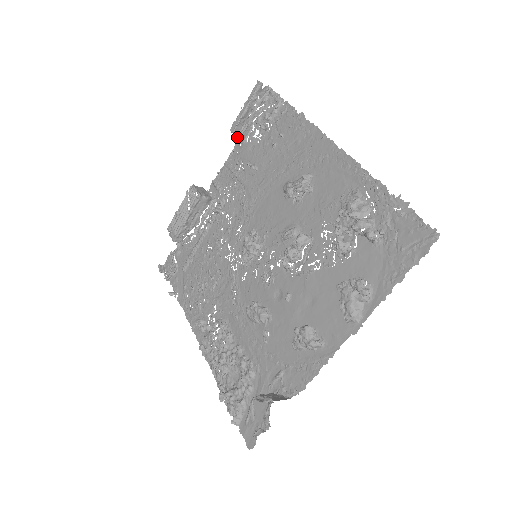
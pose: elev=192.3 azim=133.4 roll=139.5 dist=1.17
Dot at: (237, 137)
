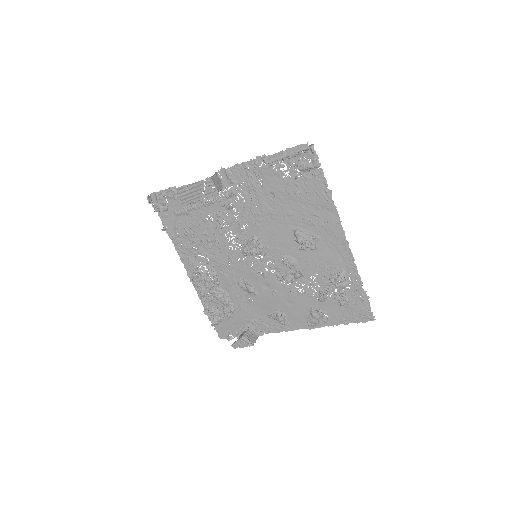
Dot at: (267, 164)
